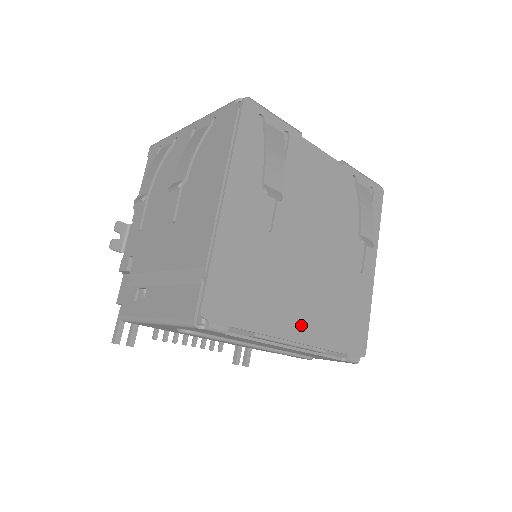
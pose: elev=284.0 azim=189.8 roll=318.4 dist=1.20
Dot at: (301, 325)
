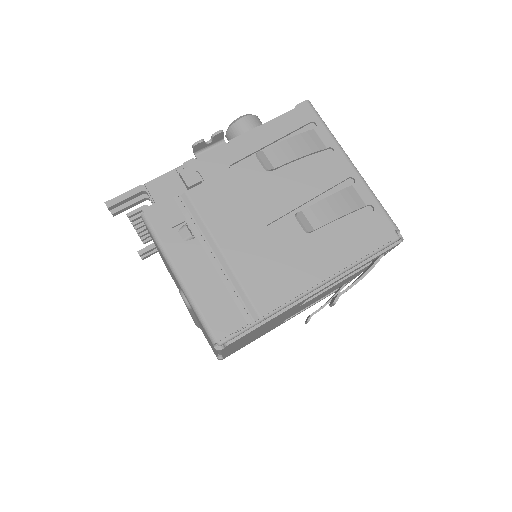
Dot at: occluded
